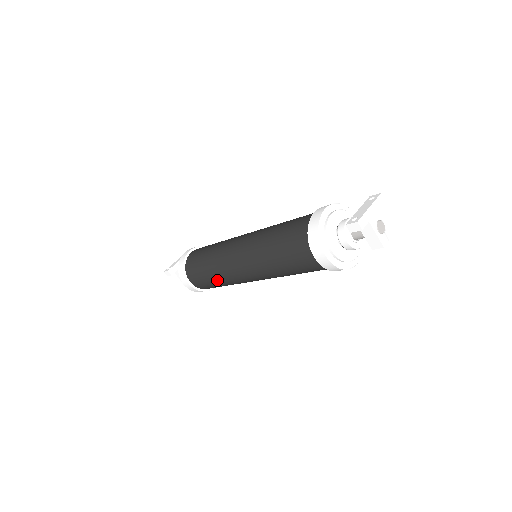
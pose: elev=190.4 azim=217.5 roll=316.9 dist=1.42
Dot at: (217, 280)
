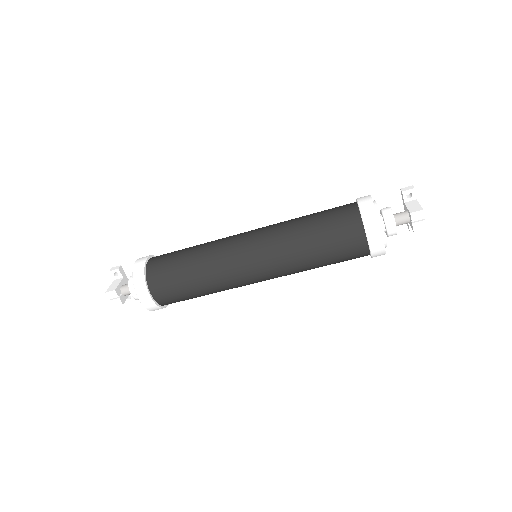
Dot at: (196, 251)
